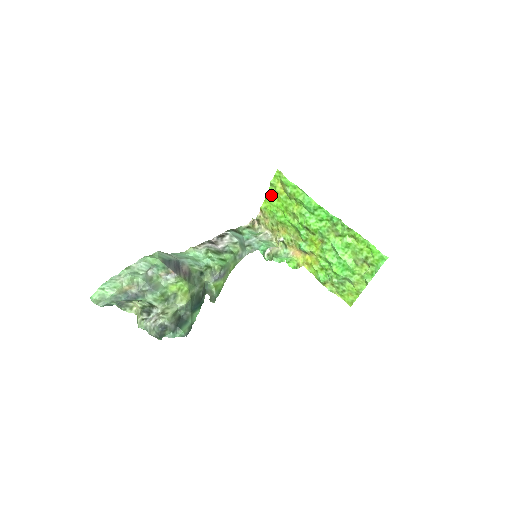
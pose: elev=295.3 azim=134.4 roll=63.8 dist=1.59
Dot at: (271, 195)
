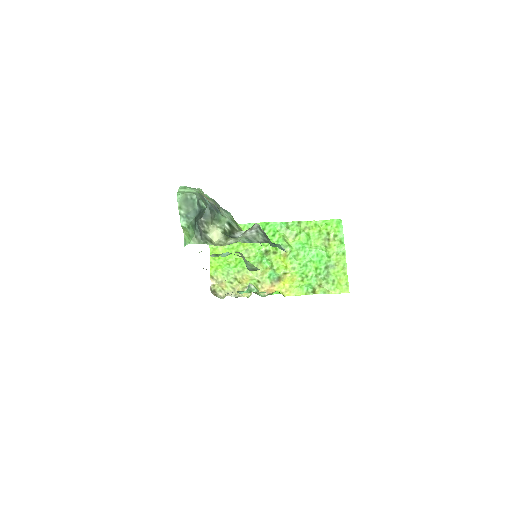
Dot at: occluded
